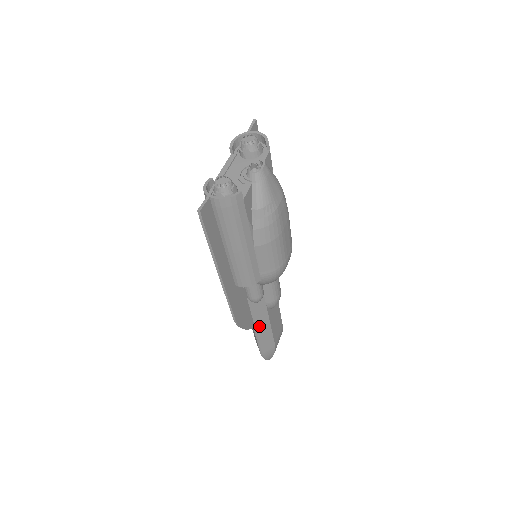
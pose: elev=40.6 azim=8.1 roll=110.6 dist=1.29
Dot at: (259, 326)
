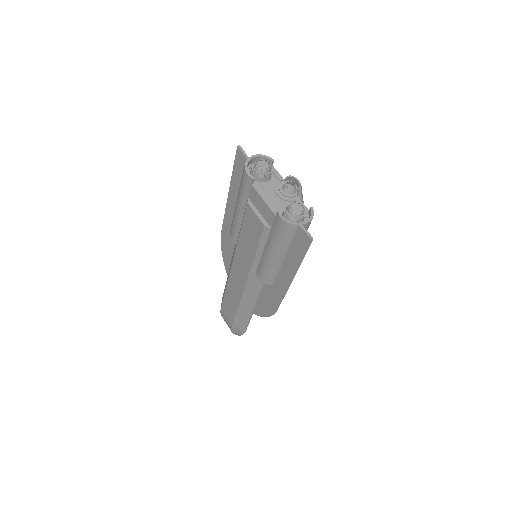
Dot at: occluded
